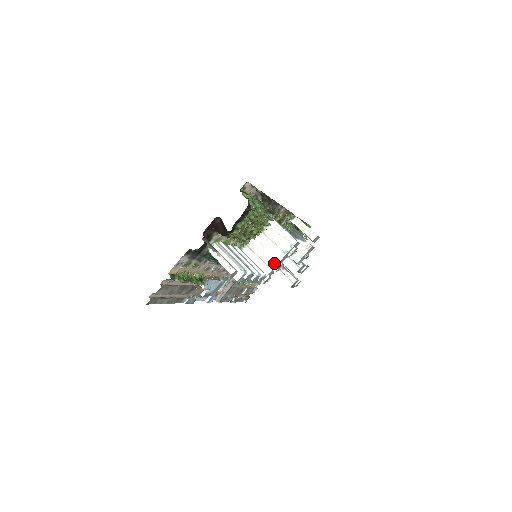
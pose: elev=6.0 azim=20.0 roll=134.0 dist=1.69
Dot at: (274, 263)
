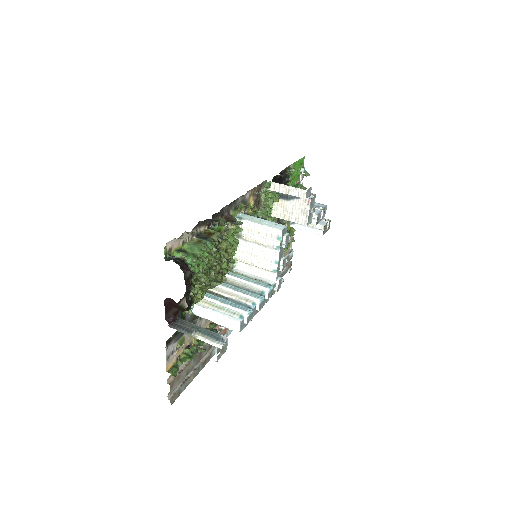
Dot at: (274, 266)
